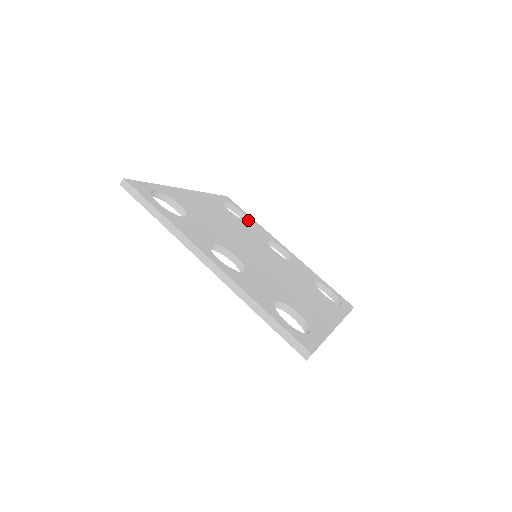
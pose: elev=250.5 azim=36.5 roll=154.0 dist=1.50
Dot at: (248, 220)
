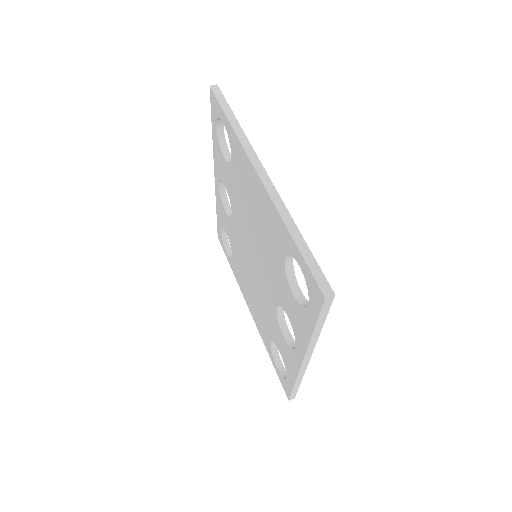
Dot at: occluded
